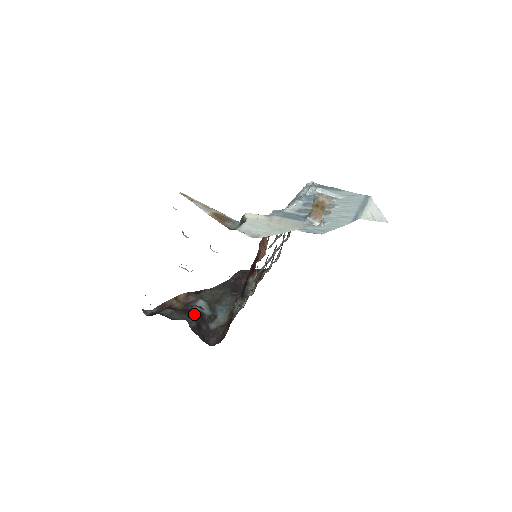
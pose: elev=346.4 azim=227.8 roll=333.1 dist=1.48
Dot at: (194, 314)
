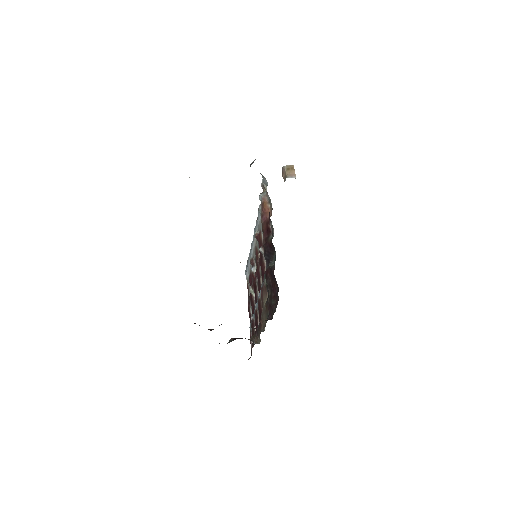
Dot at: occluded
